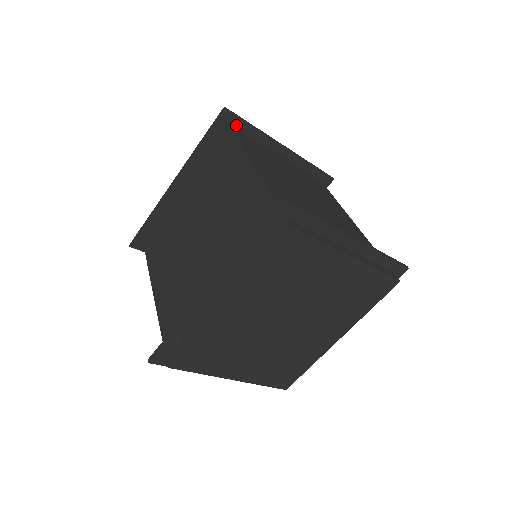
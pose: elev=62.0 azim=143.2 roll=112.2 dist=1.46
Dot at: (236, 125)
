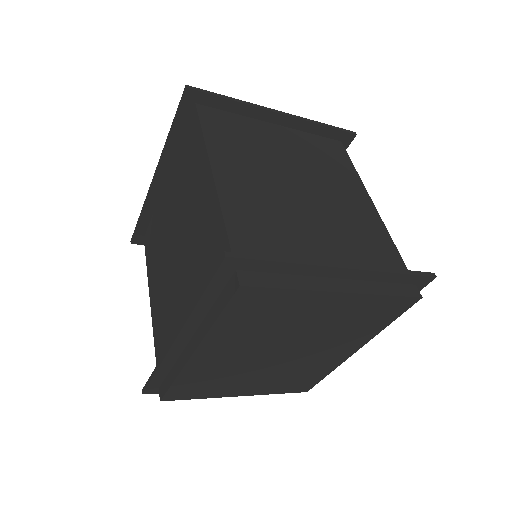
Dot at: (207, 103)
